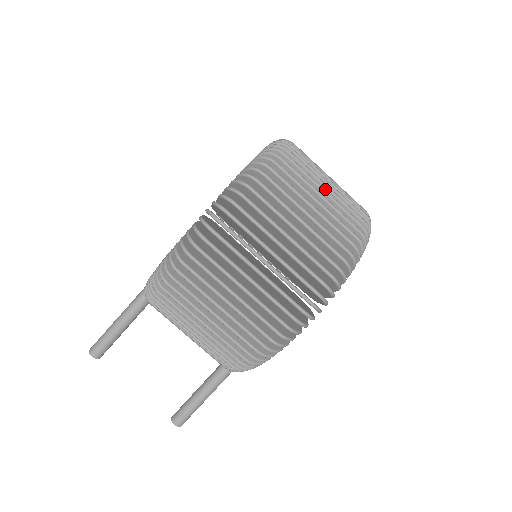
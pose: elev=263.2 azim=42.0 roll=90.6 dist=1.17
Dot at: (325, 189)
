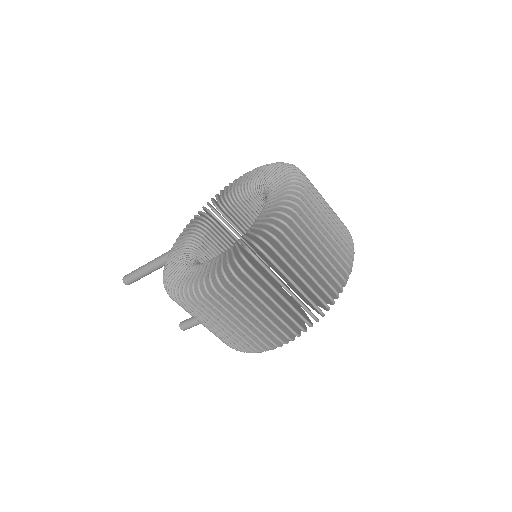
Dot at: (314, 259)
